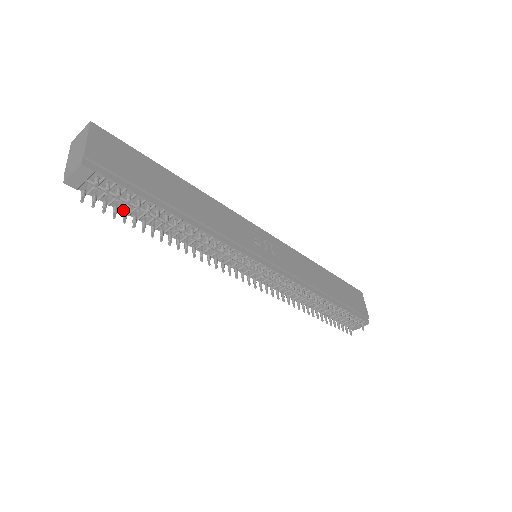
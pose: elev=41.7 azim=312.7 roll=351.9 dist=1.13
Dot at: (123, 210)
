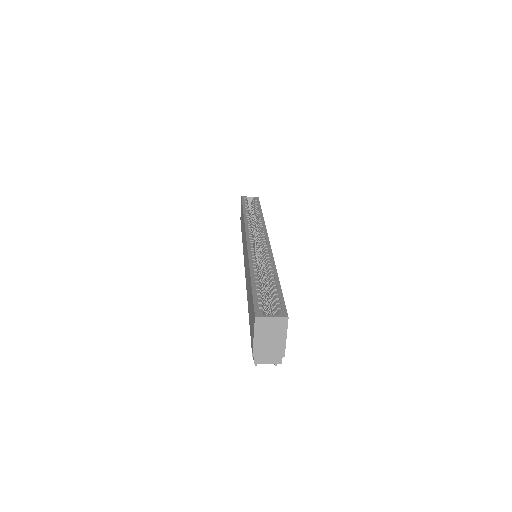
Dot at: occluded
